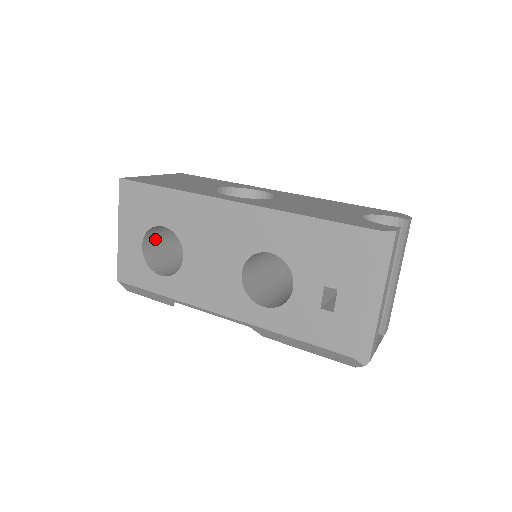
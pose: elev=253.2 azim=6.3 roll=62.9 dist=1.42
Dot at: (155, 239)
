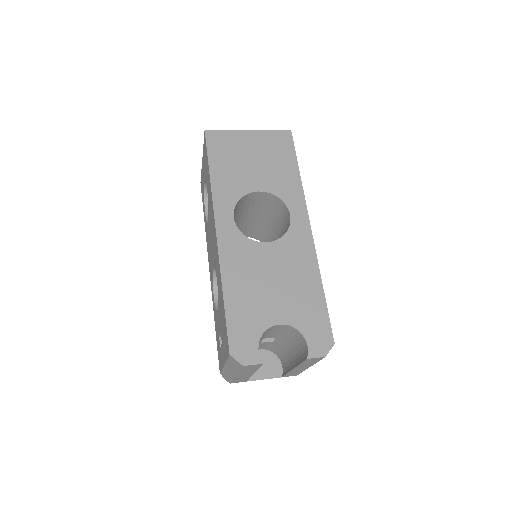
Dot at: occluded
